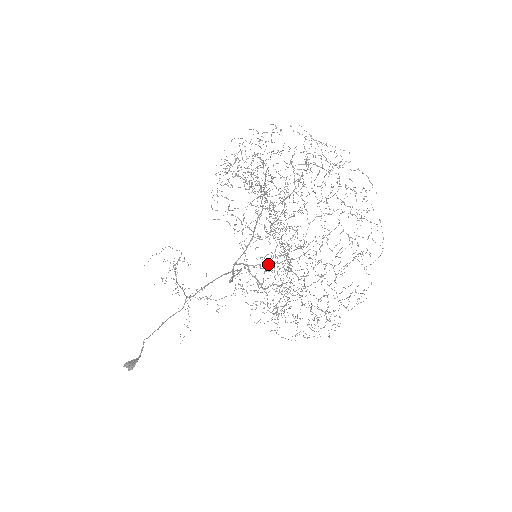
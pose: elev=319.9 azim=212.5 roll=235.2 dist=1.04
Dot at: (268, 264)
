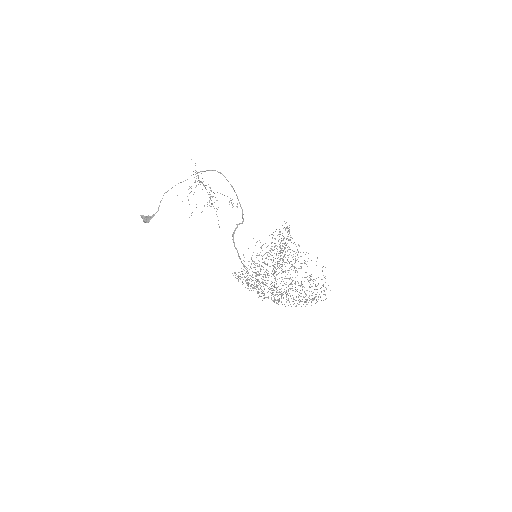
Dot at: occluded
